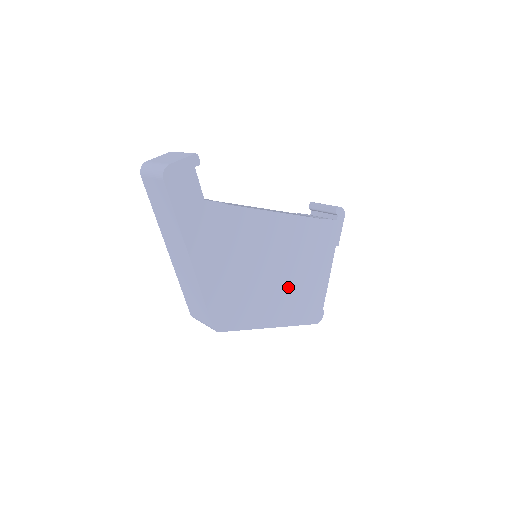
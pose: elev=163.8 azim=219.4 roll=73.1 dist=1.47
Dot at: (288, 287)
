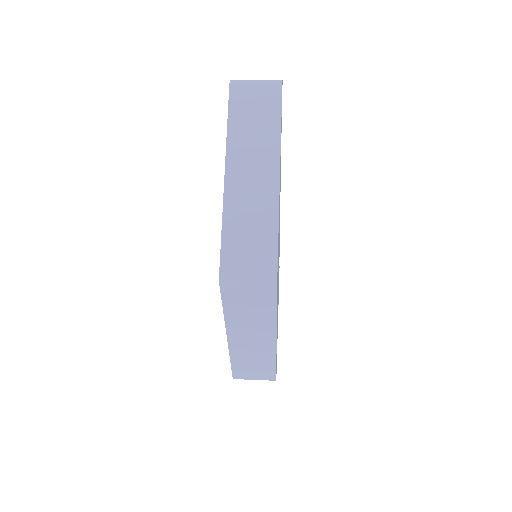
Dot at: occluded
